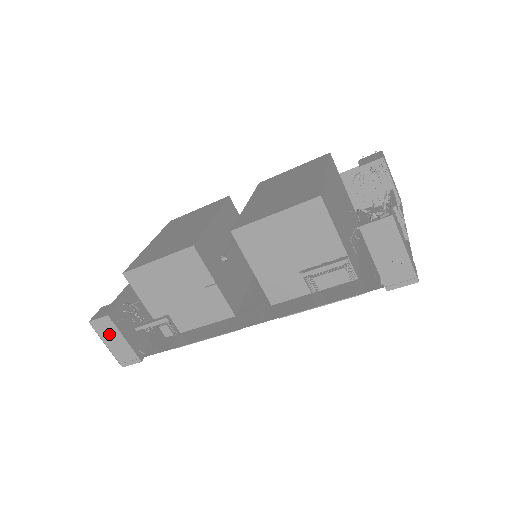
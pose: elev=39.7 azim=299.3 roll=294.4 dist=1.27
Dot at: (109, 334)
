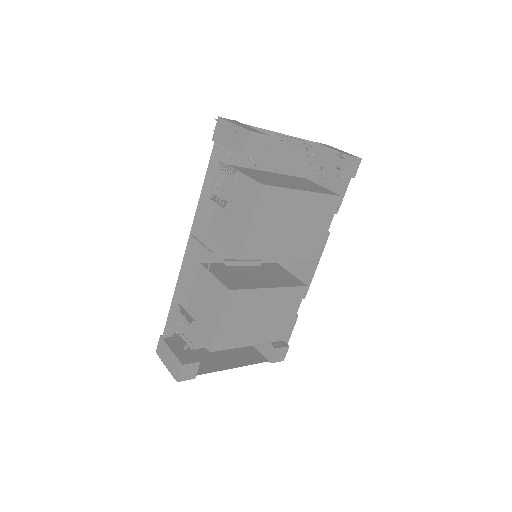
Dot at: (165, 353)
